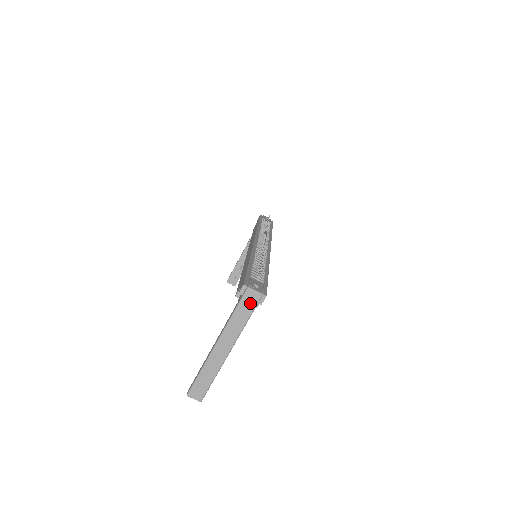
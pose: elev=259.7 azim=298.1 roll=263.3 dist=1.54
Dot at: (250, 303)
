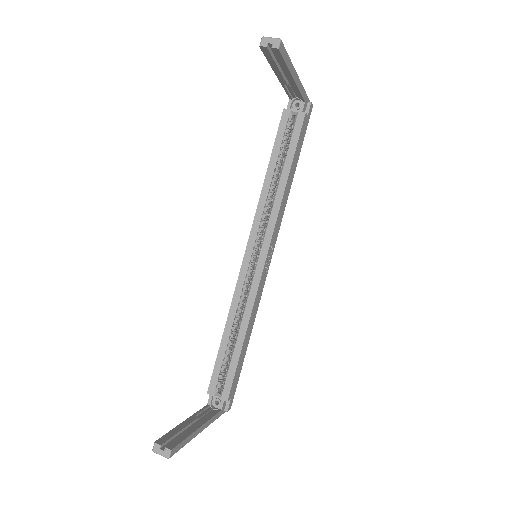
Dot at: occluded
